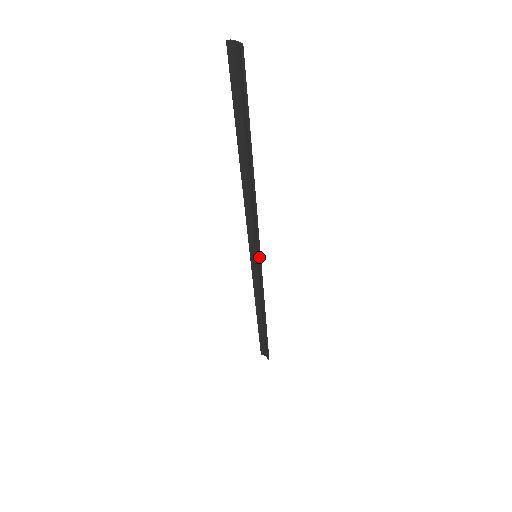
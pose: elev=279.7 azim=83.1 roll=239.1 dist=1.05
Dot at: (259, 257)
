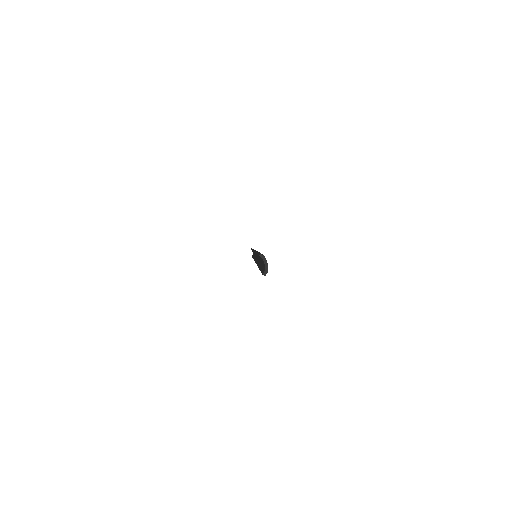
Dot at: occluded
